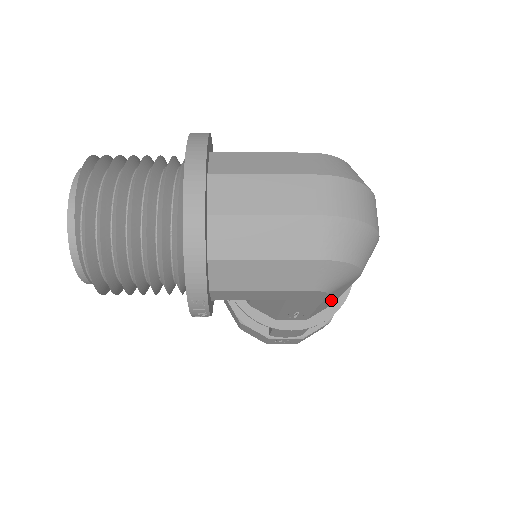
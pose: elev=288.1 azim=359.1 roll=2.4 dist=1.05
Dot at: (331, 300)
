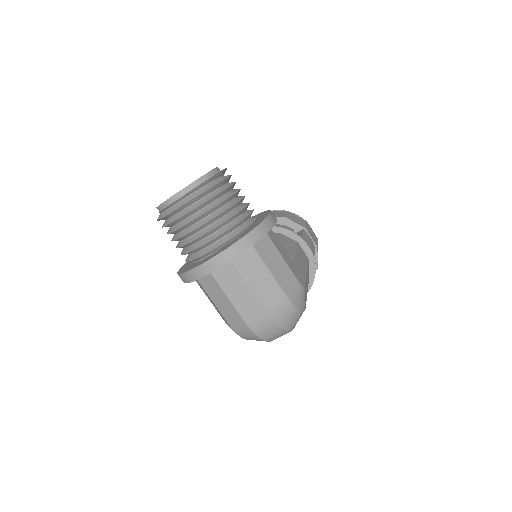
Dot at: occluded
